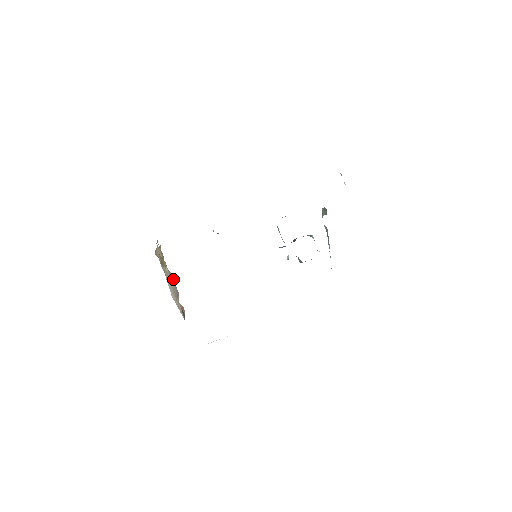
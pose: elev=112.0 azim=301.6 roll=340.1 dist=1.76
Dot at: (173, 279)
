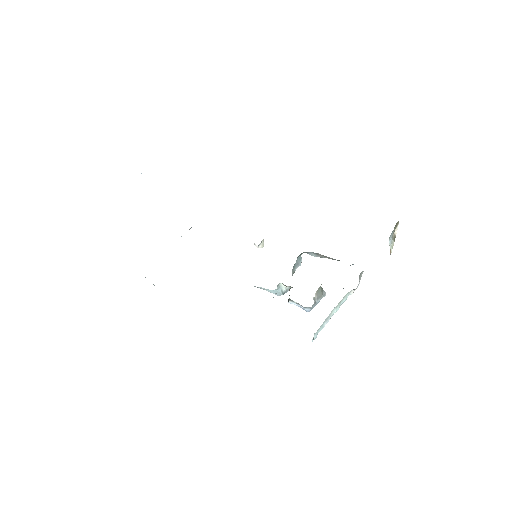
Dot at: occluded
